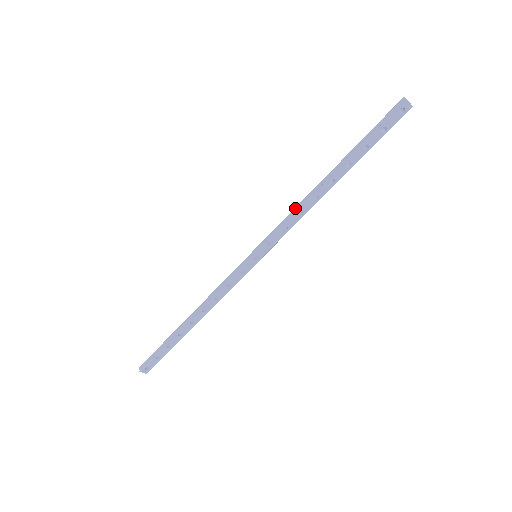
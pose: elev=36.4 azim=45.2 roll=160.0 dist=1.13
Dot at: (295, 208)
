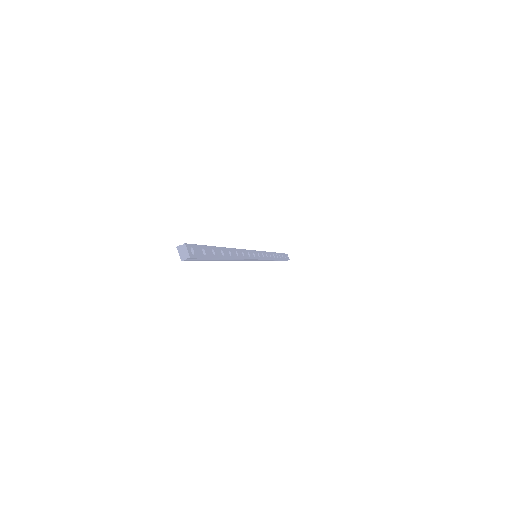
Dot at: occluded
